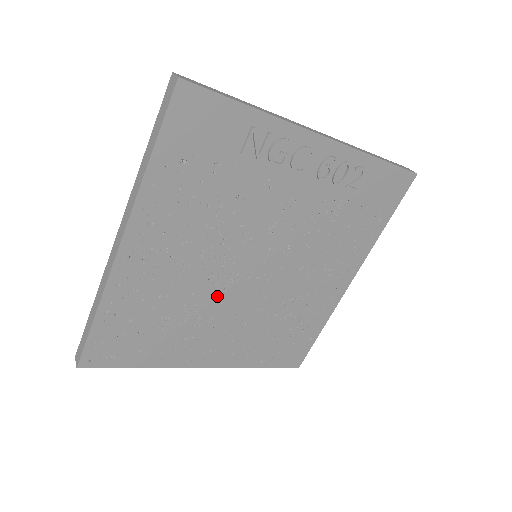
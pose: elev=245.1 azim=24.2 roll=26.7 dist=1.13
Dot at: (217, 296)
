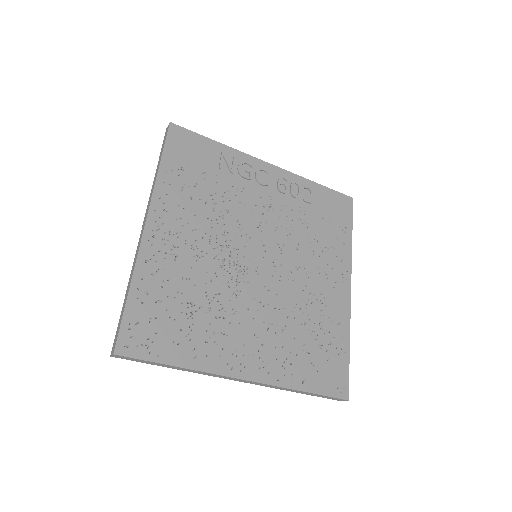
Dot at: (233, 287)
